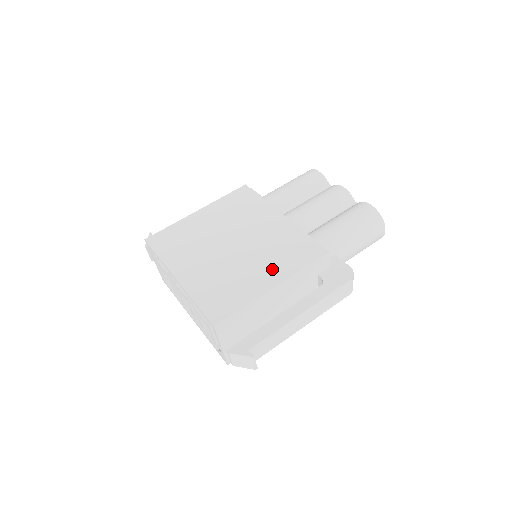
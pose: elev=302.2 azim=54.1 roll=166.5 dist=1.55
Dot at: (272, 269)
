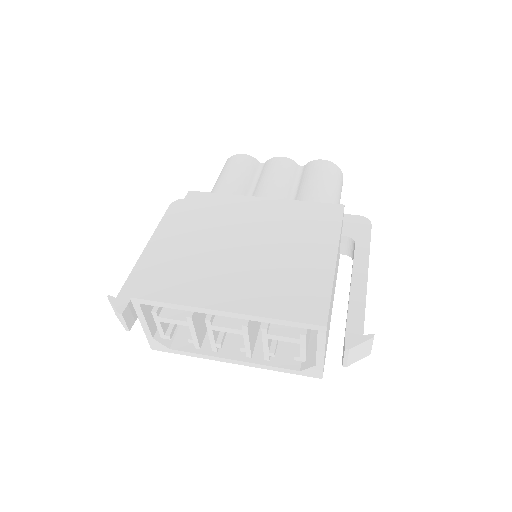
Dot at: (315, 245)
